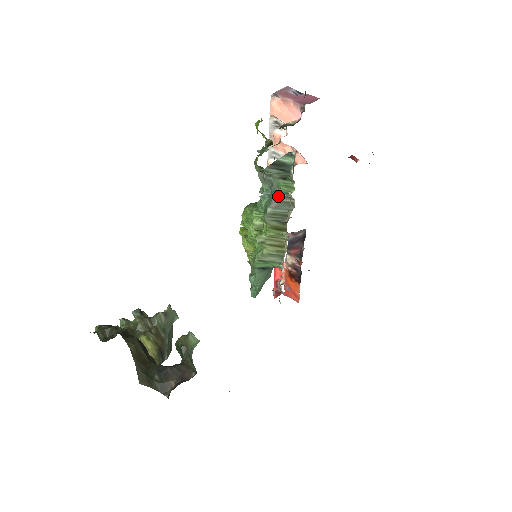
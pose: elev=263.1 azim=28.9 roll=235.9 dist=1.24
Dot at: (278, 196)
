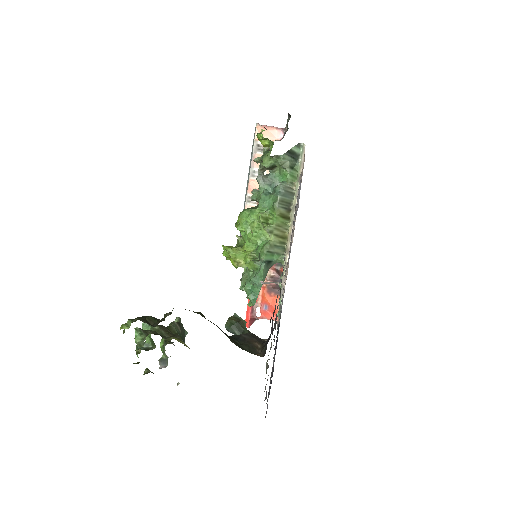
Dot at: (284, 186)
